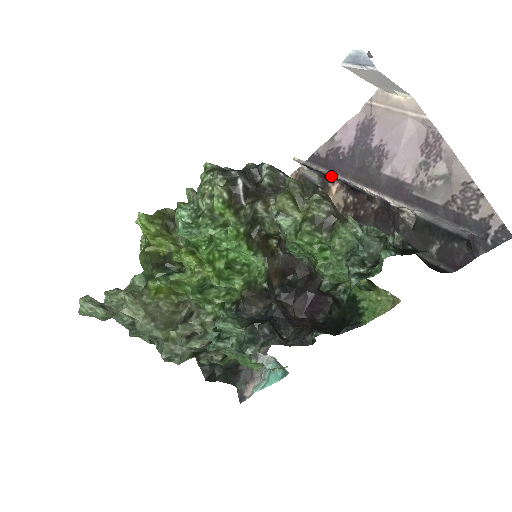
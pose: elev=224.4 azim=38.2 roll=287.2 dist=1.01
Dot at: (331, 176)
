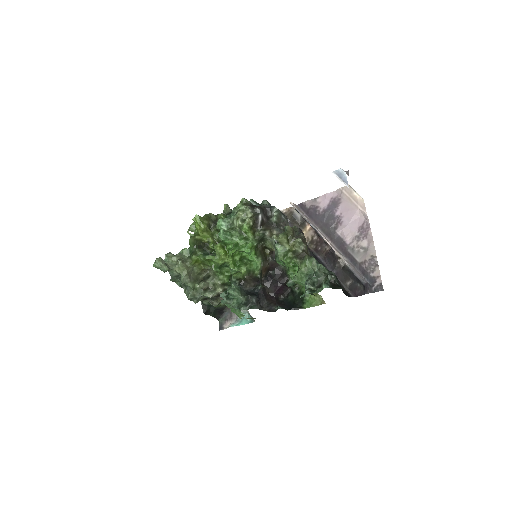
Dot at: occluded
